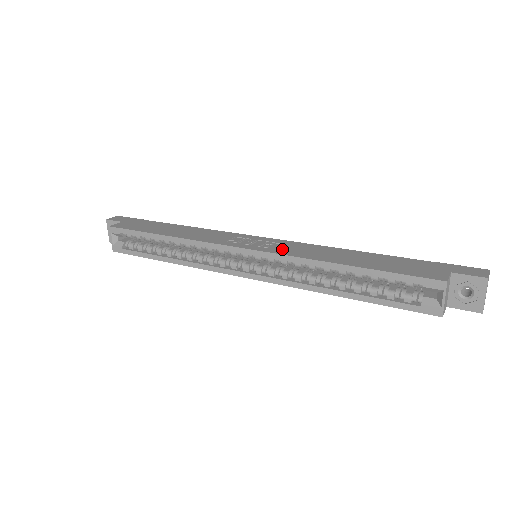
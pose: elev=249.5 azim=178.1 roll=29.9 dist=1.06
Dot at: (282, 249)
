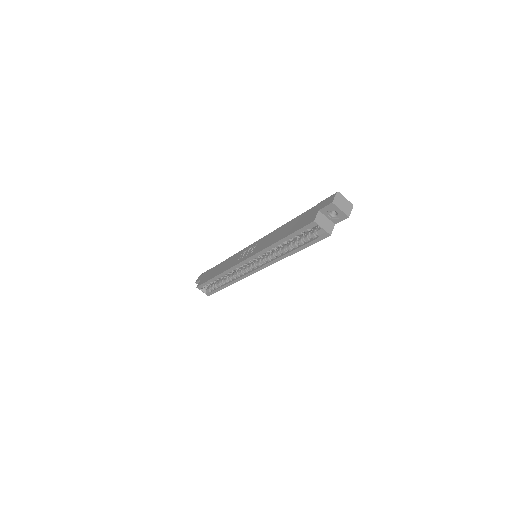
Dot at: (257, 249)
